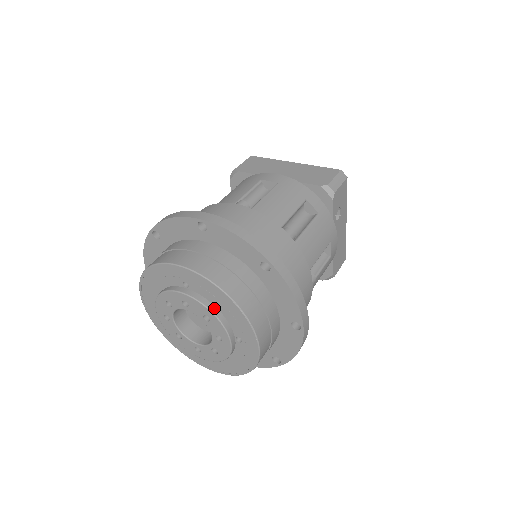
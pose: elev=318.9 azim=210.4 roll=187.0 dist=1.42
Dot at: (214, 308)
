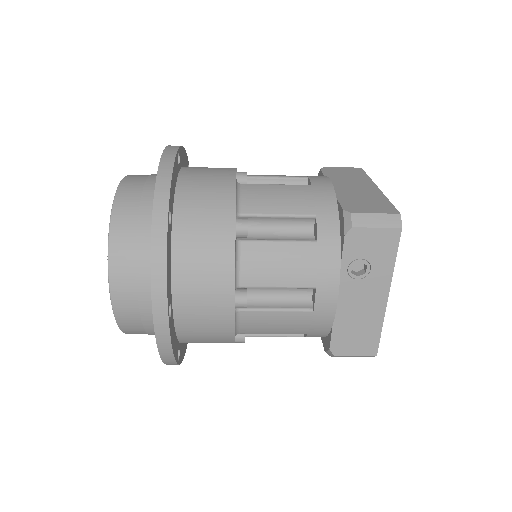
Dot at: occluded
